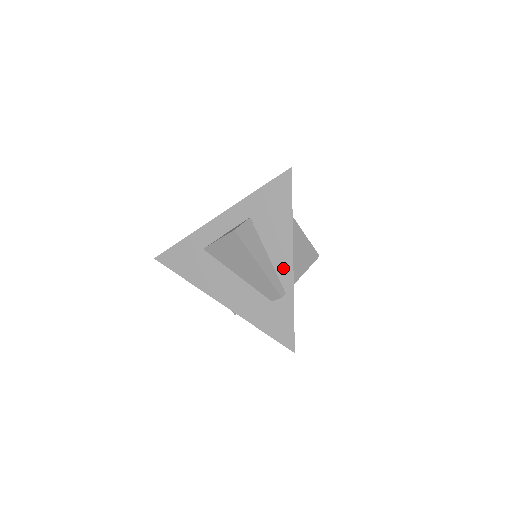
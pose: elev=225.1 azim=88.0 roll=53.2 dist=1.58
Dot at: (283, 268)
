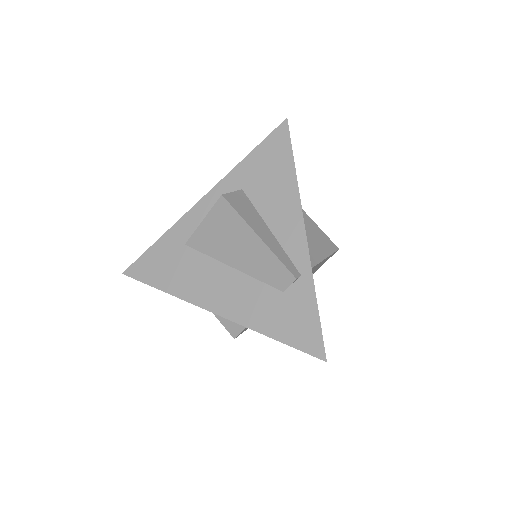
Dot at: (293, 242)
